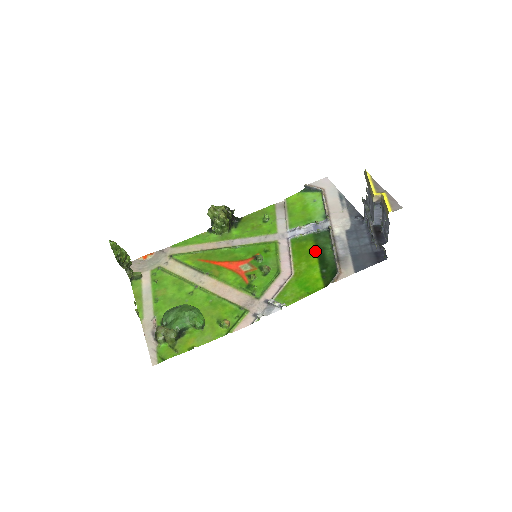
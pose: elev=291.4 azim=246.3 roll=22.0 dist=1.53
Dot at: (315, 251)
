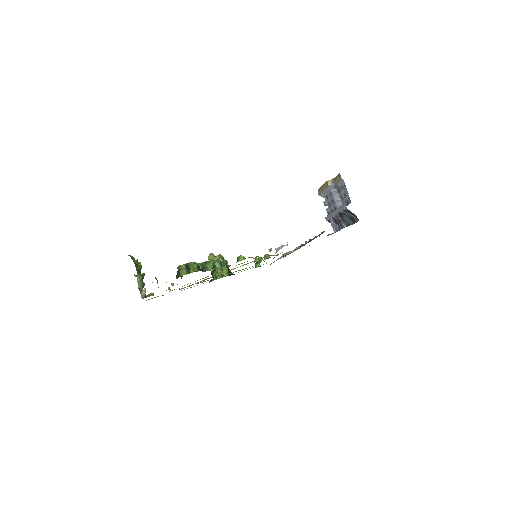
Dot at: occluded
